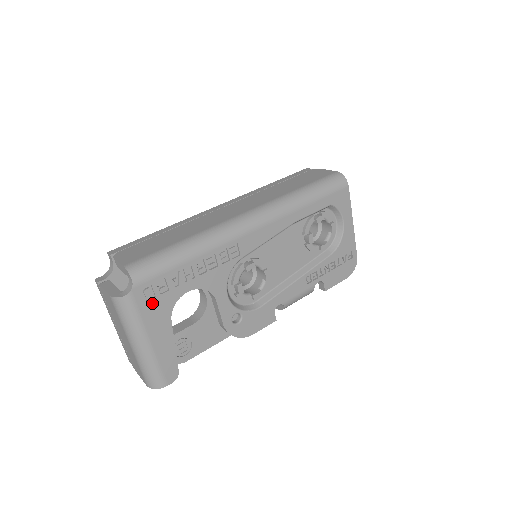
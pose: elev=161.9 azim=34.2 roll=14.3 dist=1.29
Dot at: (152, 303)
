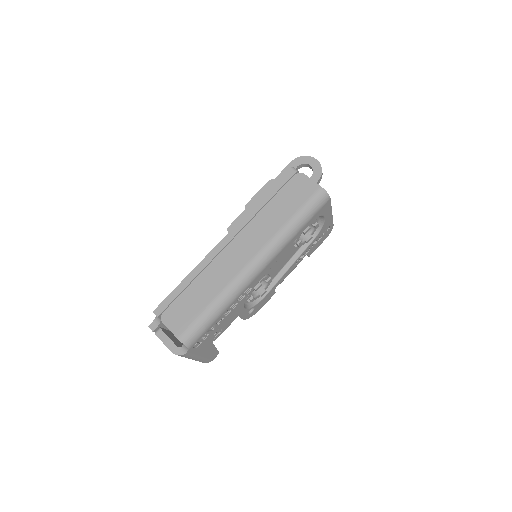
Dot at: (200, 345)
